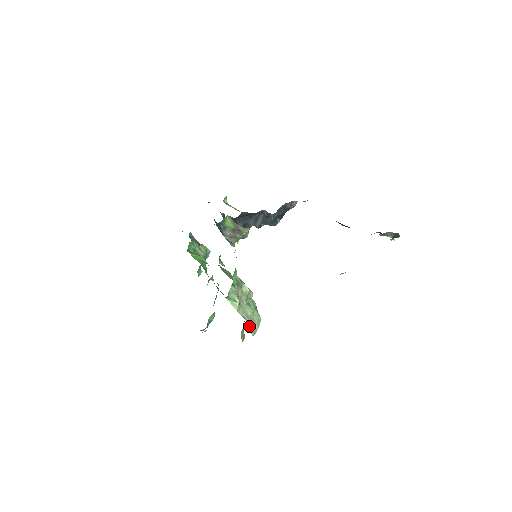
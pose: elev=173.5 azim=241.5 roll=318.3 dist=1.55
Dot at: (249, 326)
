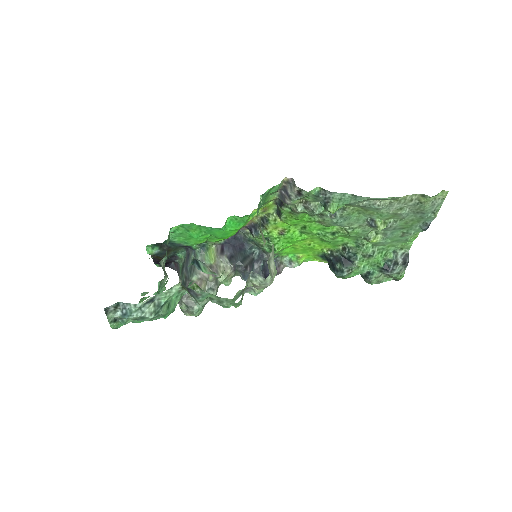
Dot at: (270, 255)
